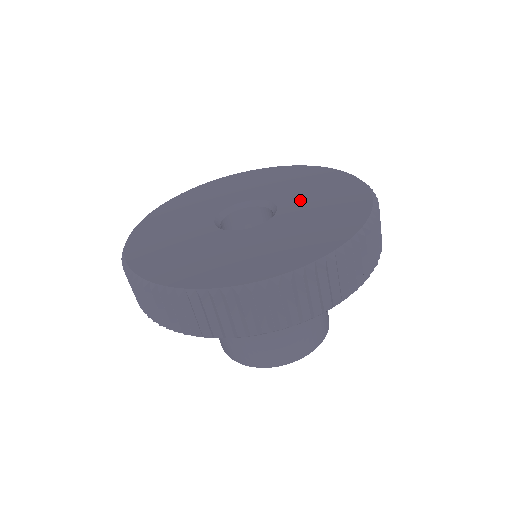
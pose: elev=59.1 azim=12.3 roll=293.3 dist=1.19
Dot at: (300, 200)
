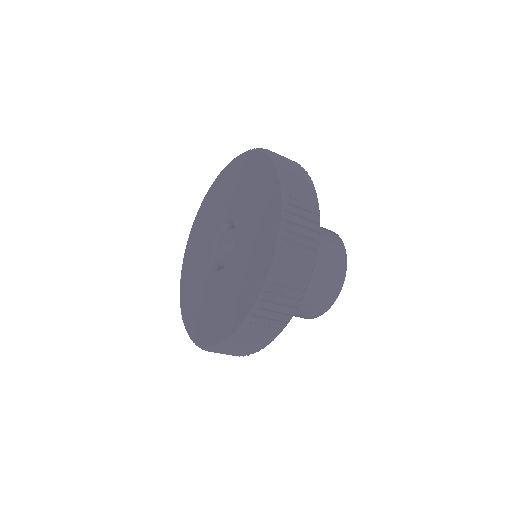
Dot at: (246, 220)
